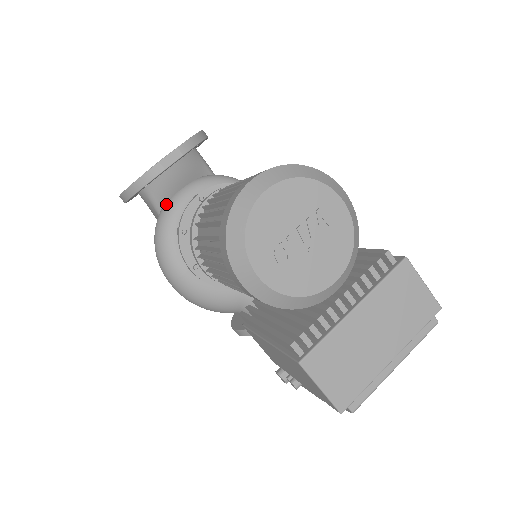
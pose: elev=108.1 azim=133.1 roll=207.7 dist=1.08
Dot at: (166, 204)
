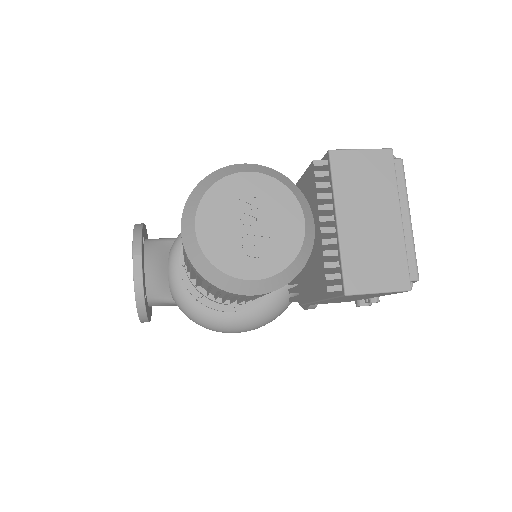
Dot at: (171, 293)
